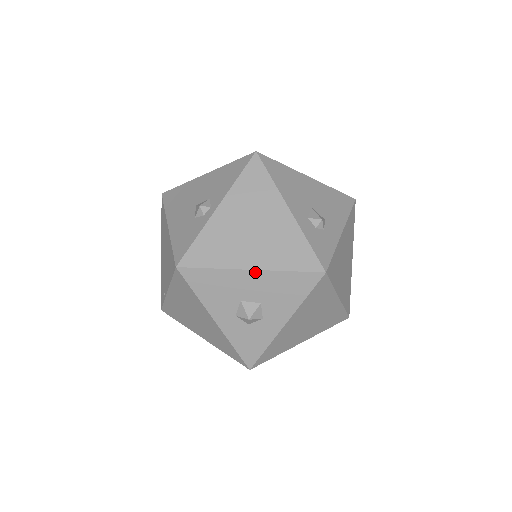
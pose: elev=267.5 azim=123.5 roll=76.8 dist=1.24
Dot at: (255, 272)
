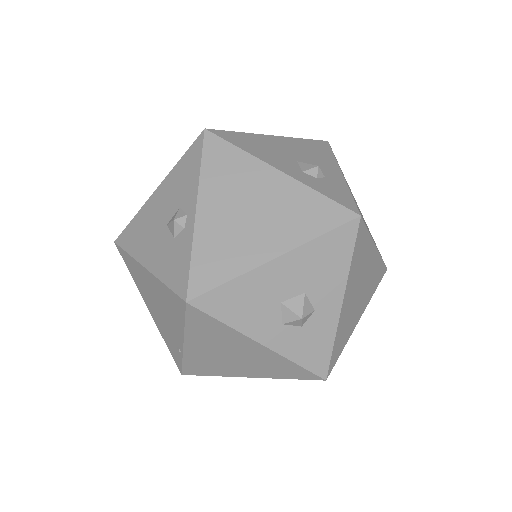
Dot at: (282, 258)
